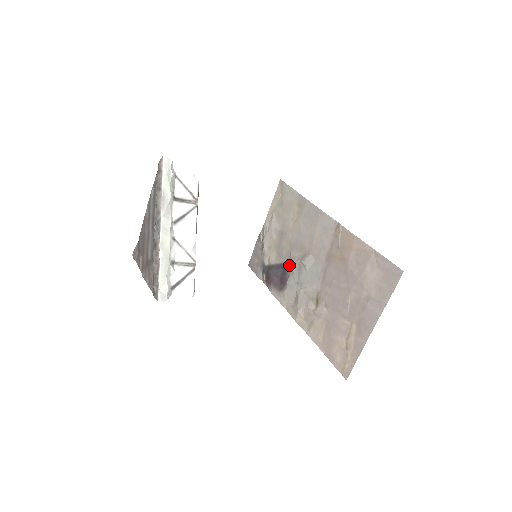
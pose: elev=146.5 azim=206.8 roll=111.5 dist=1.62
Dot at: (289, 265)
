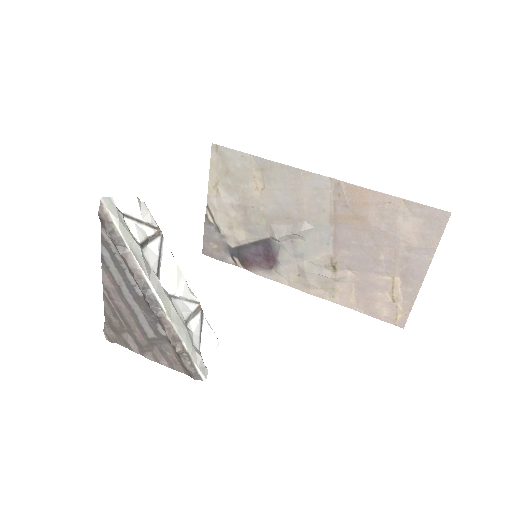
Dot at: (274, 240)
